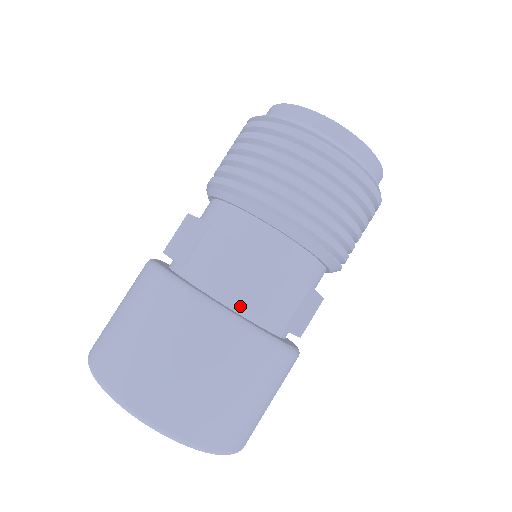
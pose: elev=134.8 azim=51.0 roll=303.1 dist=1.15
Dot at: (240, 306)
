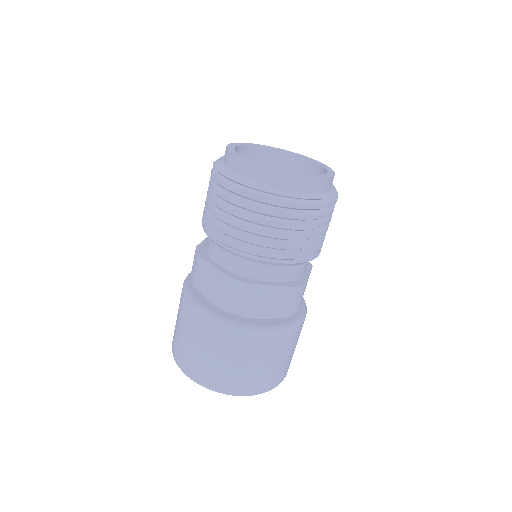
Dot at: occluded
